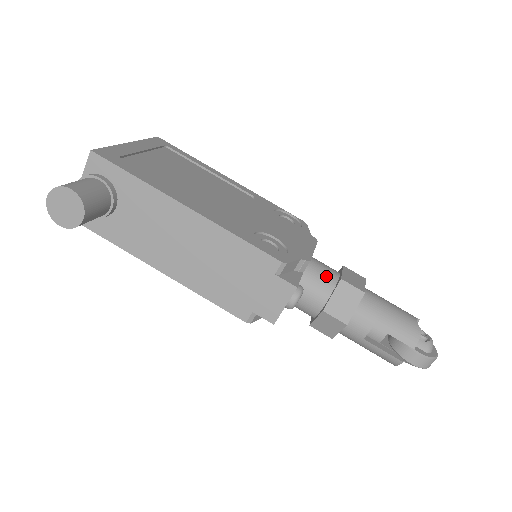
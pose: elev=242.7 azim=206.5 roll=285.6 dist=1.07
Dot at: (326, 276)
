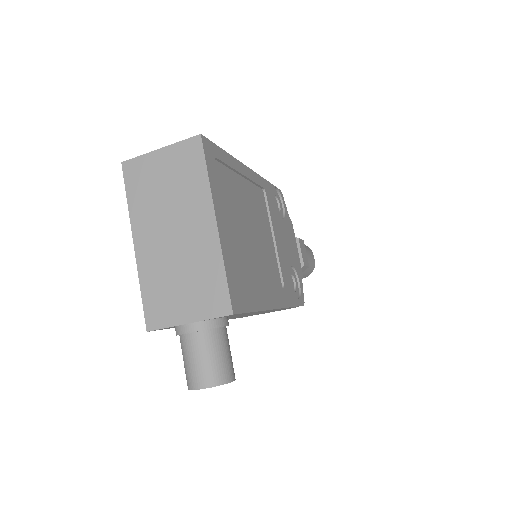
Dot at: occluded
